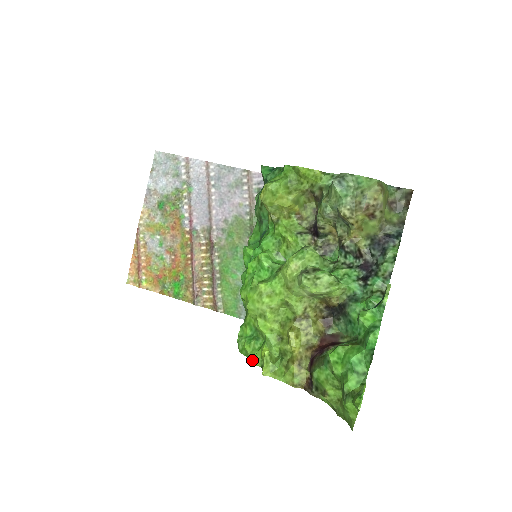
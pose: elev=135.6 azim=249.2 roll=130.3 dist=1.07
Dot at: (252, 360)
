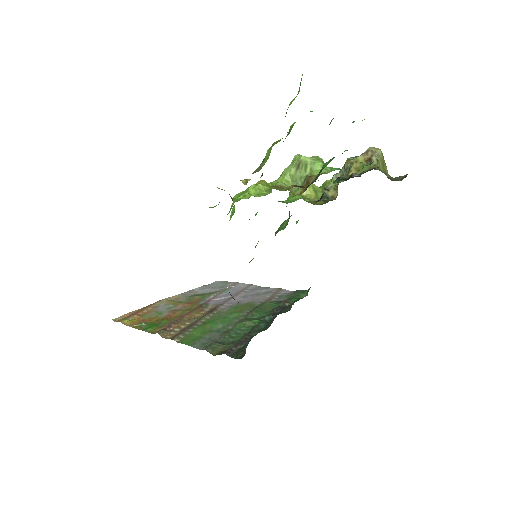
Dot at: occluded
